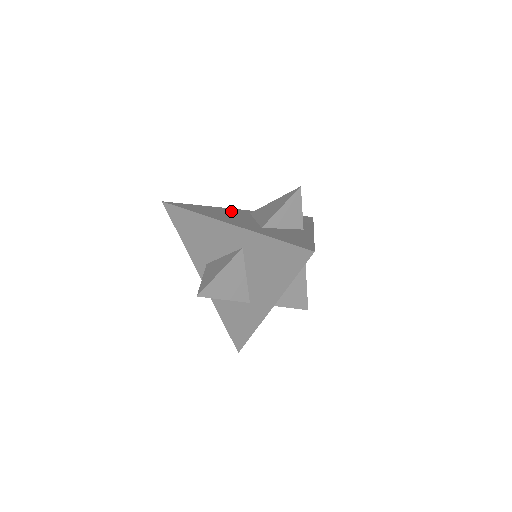
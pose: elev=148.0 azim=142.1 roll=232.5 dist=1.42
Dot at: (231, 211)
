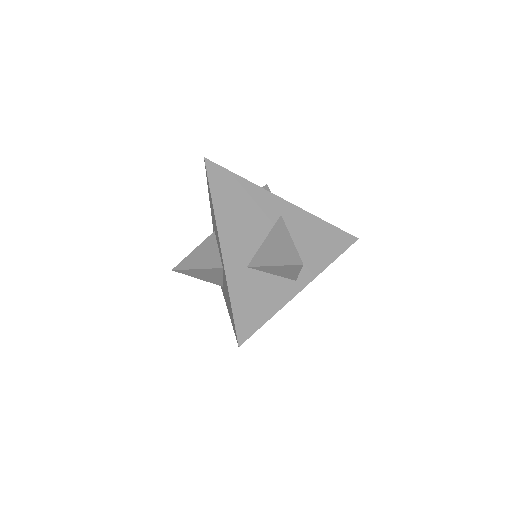
Dot at: (262, 204)
